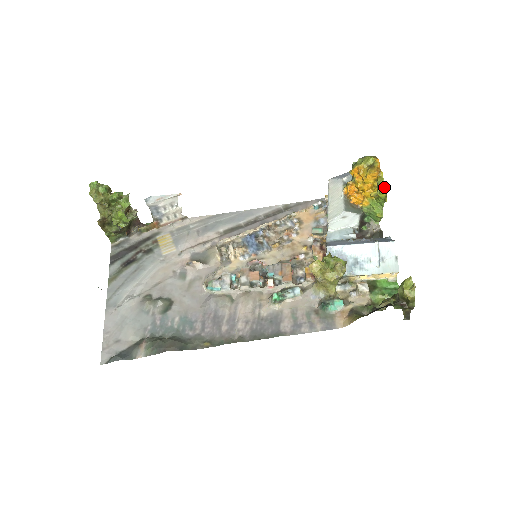
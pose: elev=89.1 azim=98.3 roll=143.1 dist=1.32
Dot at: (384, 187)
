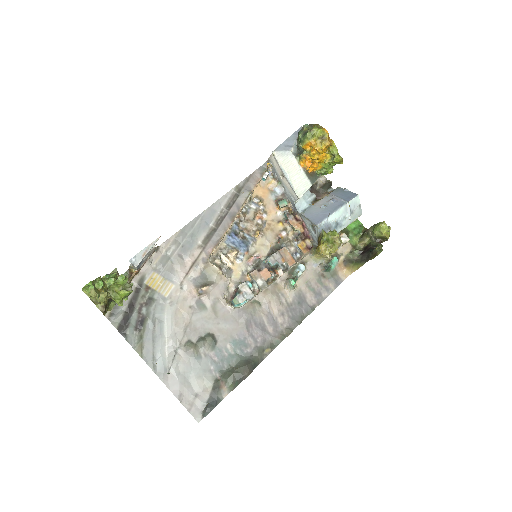
Dot at: (338, 153)
